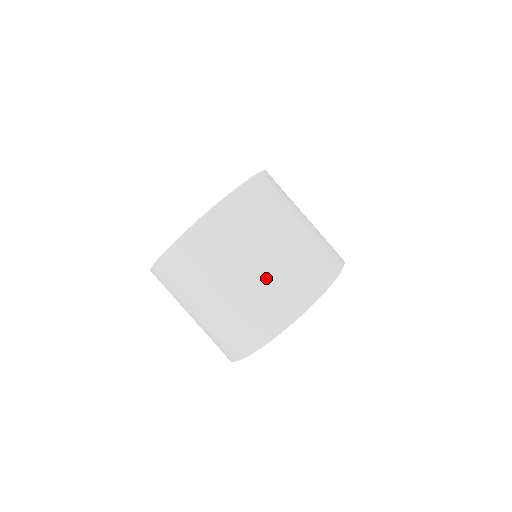
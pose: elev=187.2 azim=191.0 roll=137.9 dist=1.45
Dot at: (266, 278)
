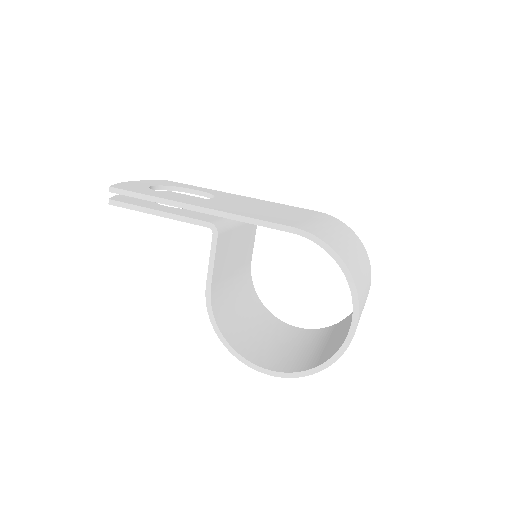
Dot at: occluded
